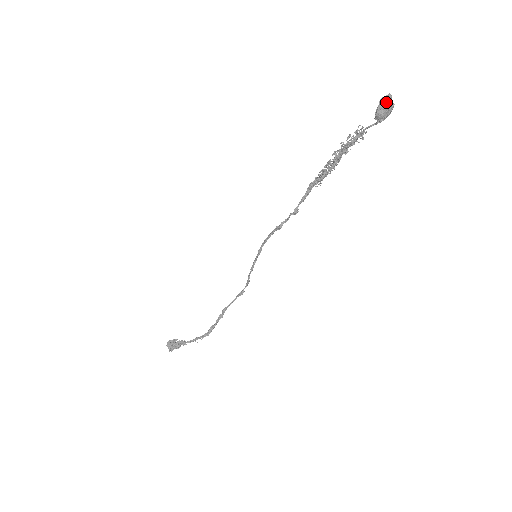
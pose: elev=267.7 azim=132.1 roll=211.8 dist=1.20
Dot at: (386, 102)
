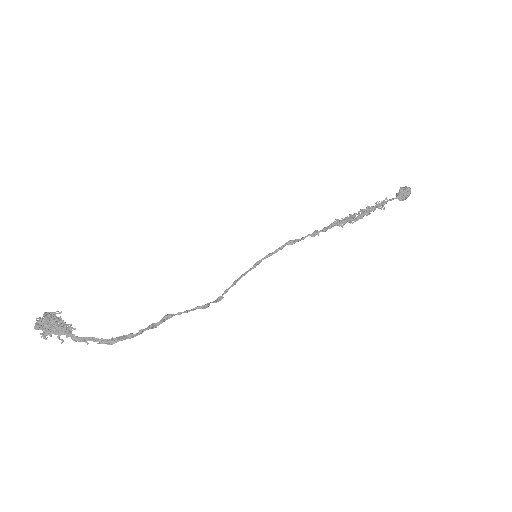
Dot at: (406, 187)
